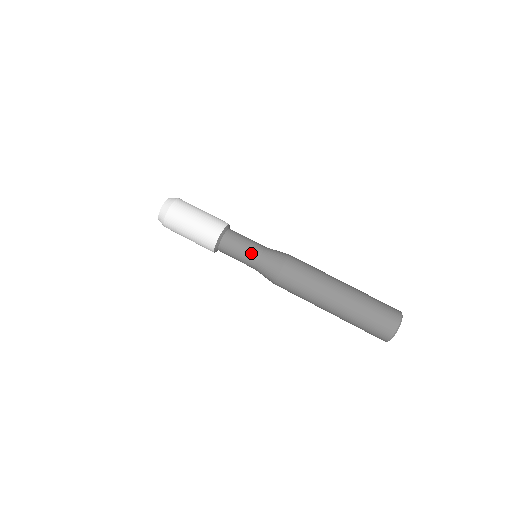
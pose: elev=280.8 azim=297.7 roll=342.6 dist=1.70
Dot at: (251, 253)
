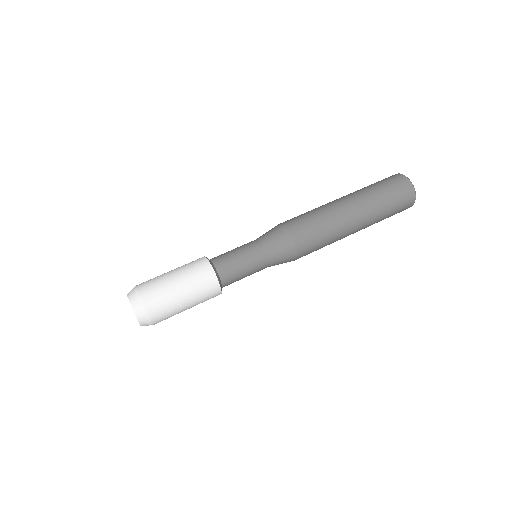
Dot at: (247, 245)
